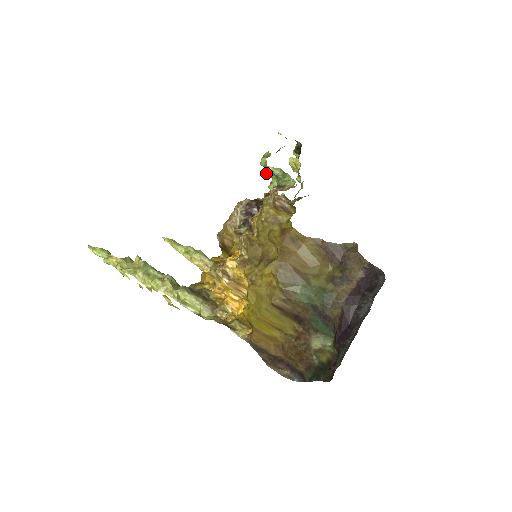
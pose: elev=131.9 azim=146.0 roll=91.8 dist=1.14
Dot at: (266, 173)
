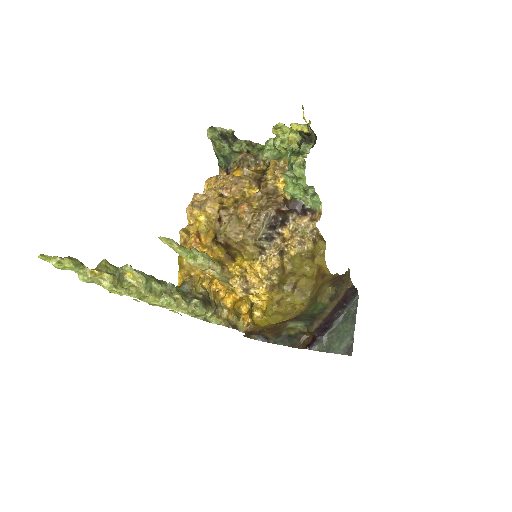
Dot at: (287, 173)
